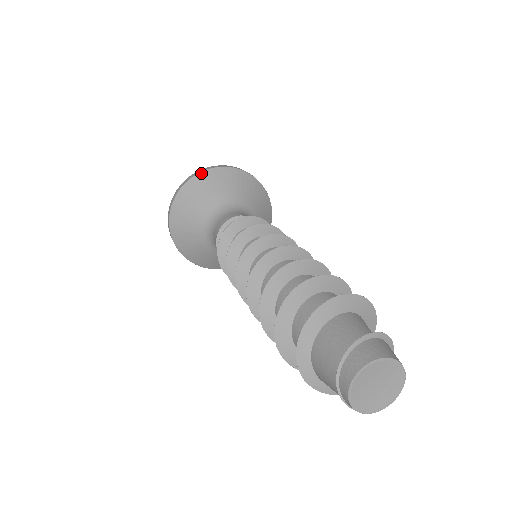
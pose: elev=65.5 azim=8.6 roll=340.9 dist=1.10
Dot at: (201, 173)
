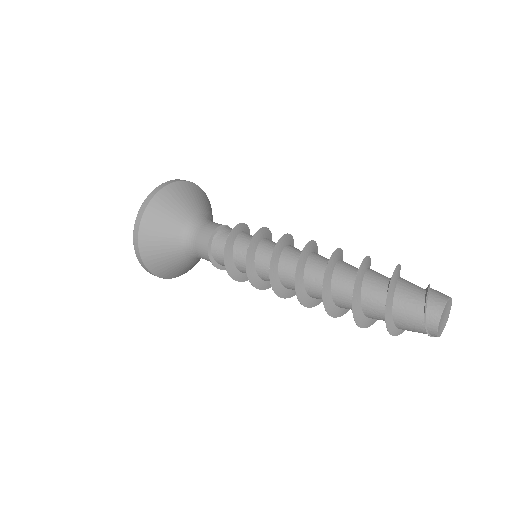
Dot at: (149, 205)
